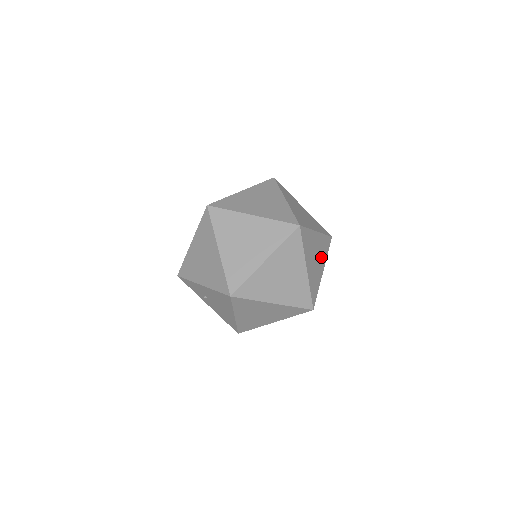
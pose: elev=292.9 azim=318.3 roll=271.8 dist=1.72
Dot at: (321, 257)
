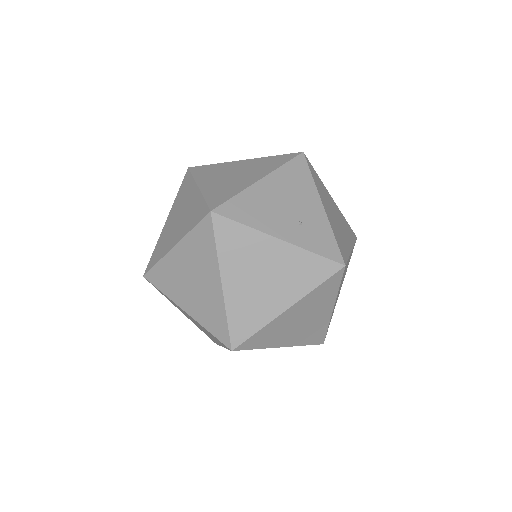
Dot at: (318, 308)
